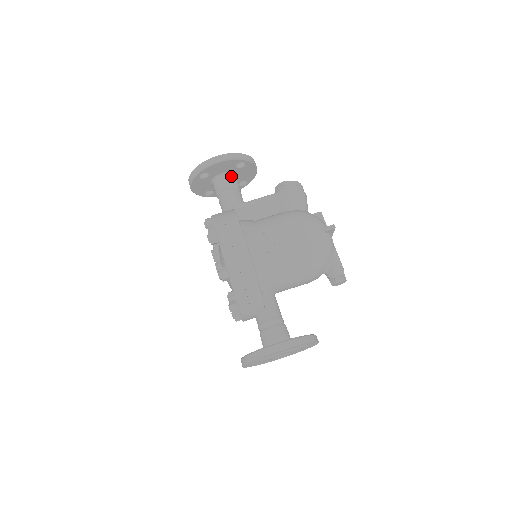
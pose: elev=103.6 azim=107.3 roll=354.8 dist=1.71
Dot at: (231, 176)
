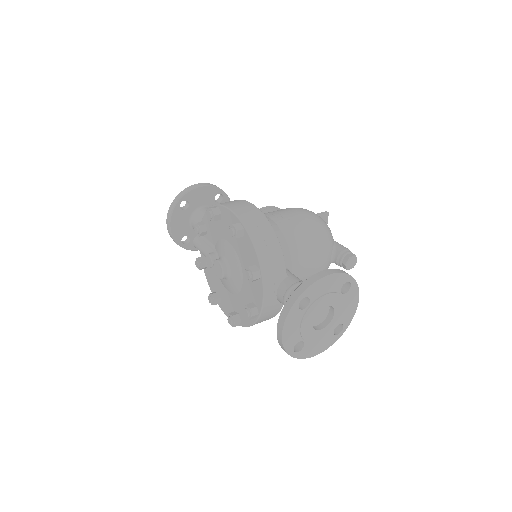
Dot at: occluded
